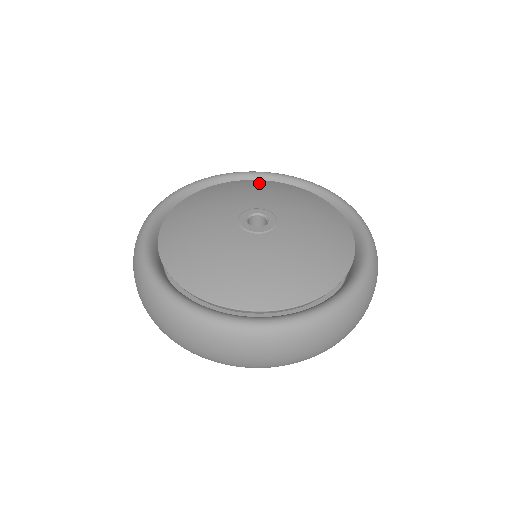
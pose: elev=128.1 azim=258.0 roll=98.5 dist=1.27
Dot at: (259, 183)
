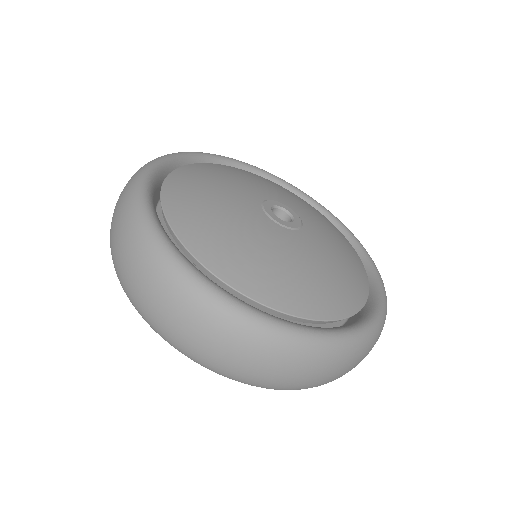
Dot at: (223, 167)
